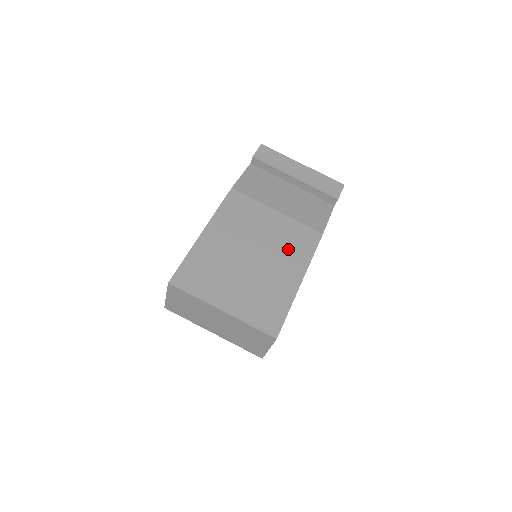
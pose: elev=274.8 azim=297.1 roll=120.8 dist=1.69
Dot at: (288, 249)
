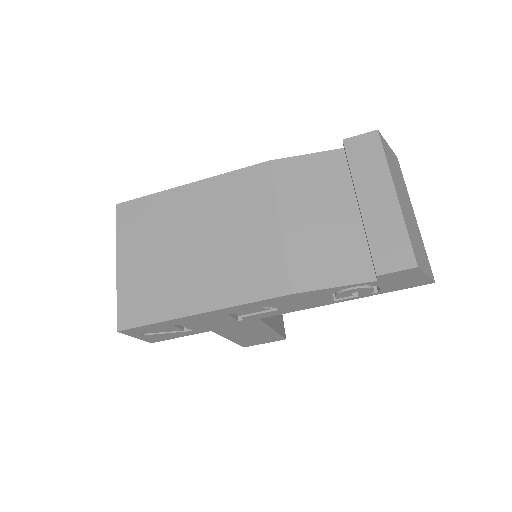
Dot at: (233, 271)
